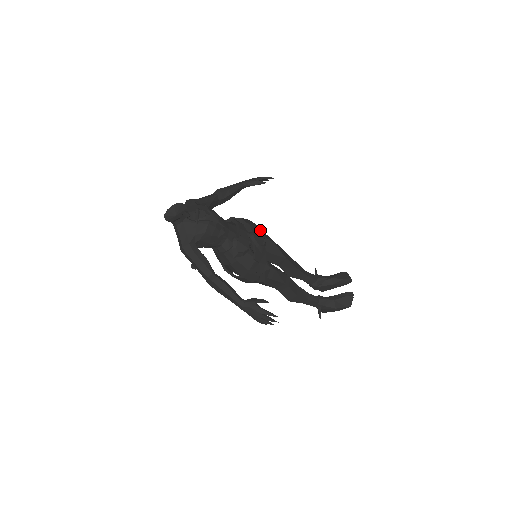
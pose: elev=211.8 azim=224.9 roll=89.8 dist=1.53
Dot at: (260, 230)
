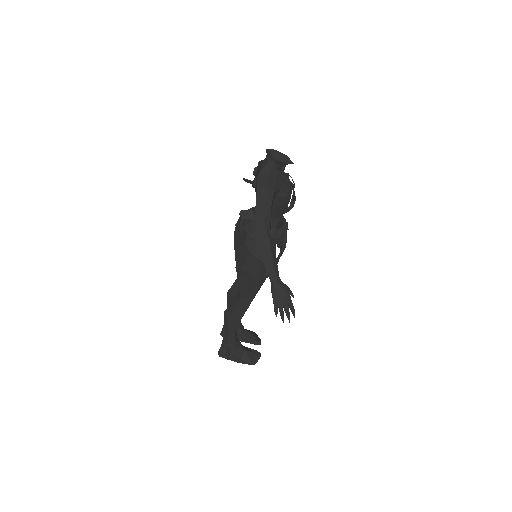
Dot at: occluded
